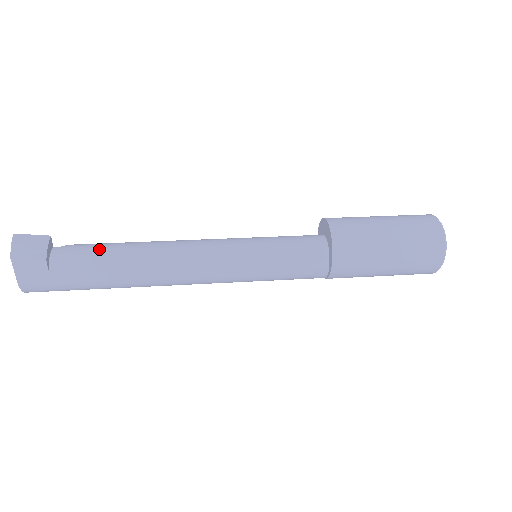
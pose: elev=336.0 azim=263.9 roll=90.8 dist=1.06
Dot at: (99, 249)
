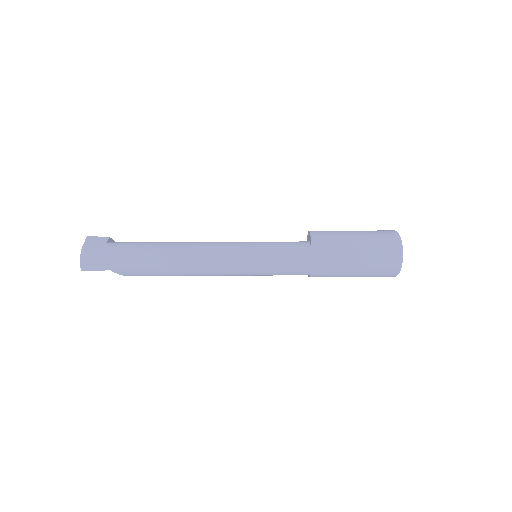
Dot at: occluded
